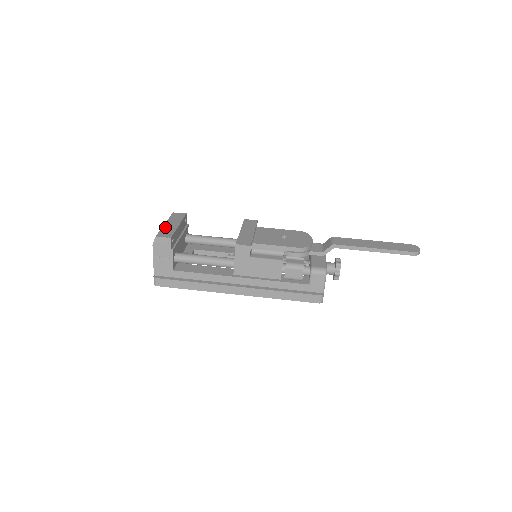
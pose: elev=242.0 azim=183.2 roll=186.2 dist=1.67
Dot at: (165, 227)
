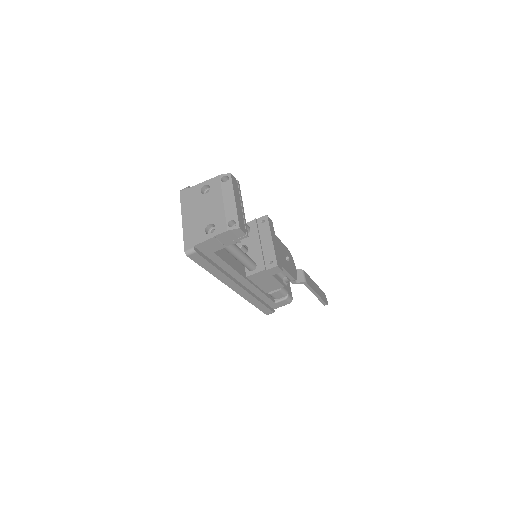
Dot at: (238, 209)
